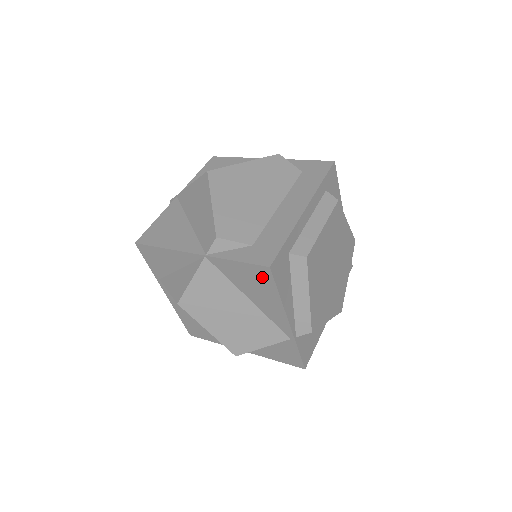
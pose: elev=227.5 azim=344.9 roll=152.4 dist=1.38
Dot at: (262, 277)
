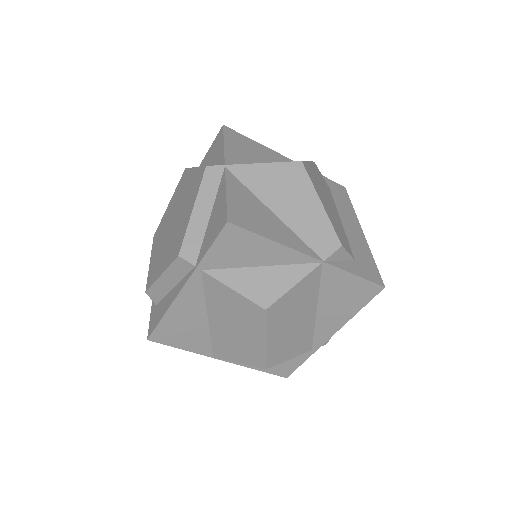
Dot at: (364, 294)
